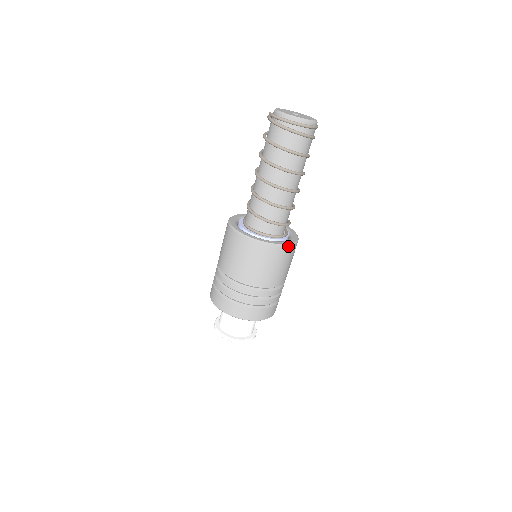
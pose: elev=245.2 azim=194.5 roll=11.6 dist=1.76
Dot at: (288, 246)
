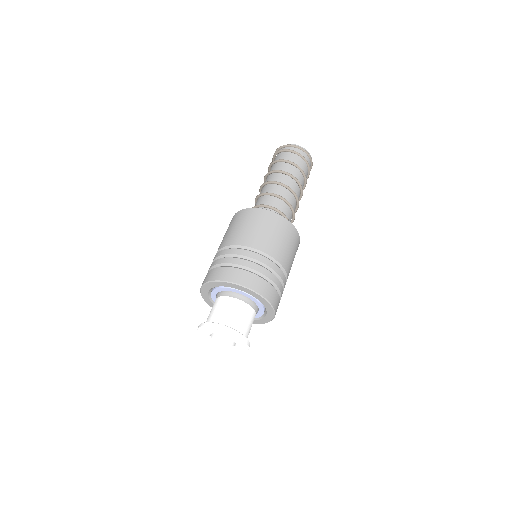
Dot at: (257, 209)
